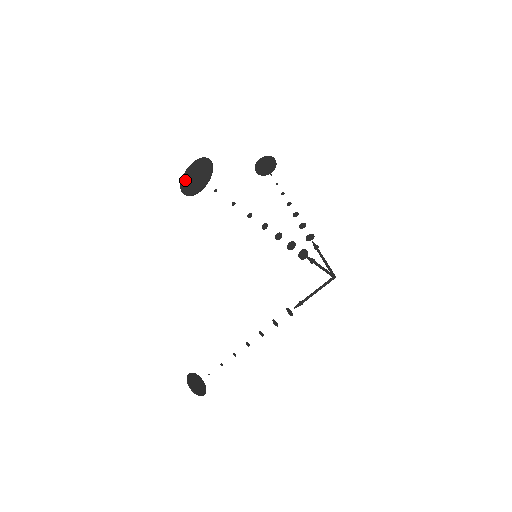
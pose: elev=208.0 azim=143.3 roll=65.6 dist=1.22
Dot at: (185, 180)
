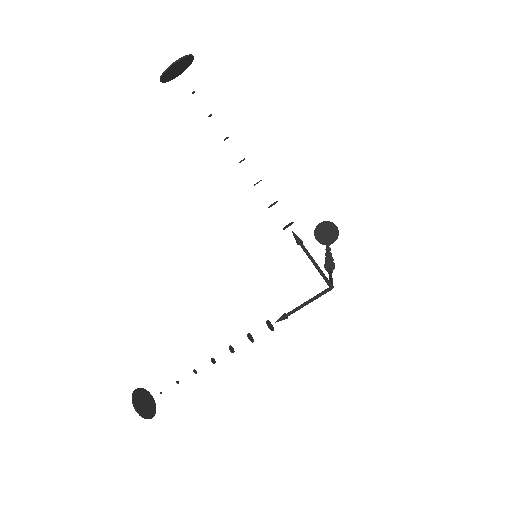
Dot at: (170, 77)
